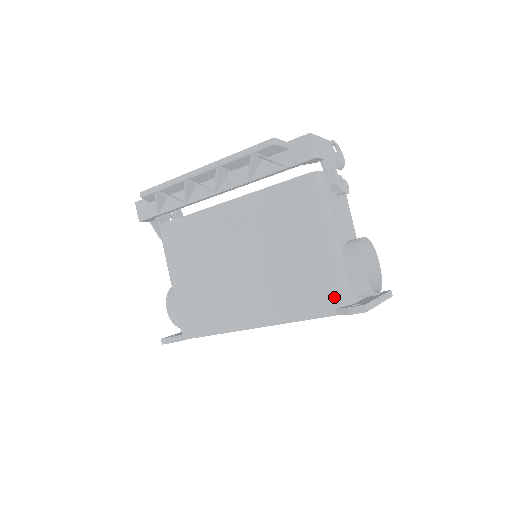
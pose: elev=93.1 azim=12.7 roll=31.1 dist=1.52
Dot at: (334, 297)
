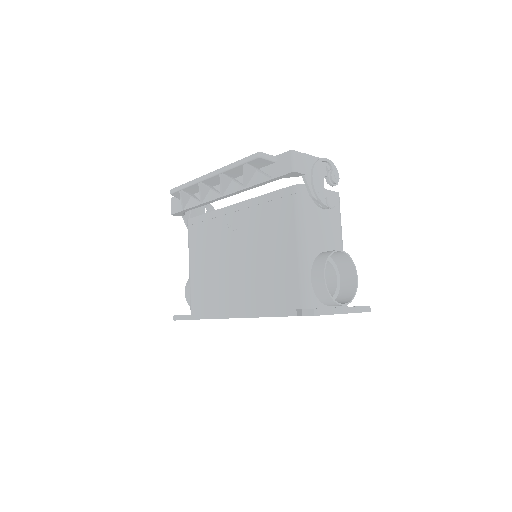
Dot at: (297, 299)
